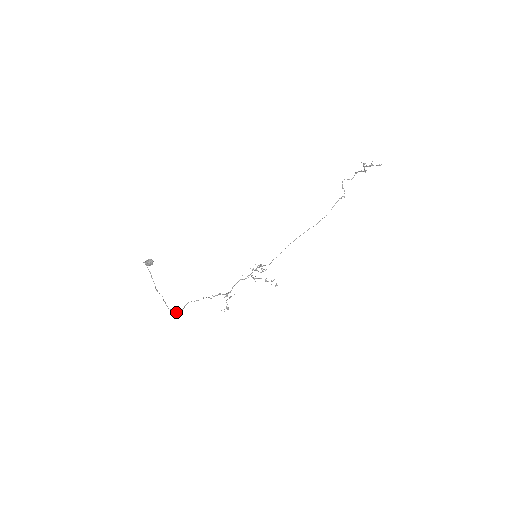
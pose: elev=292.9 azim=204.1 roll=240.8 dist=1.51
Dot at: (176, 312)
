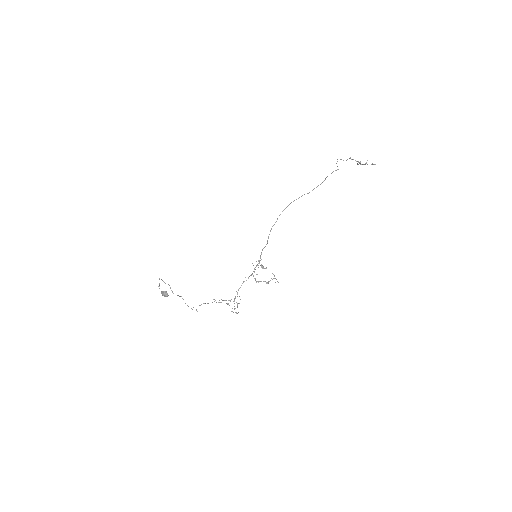
Dot at: (192, 309)
